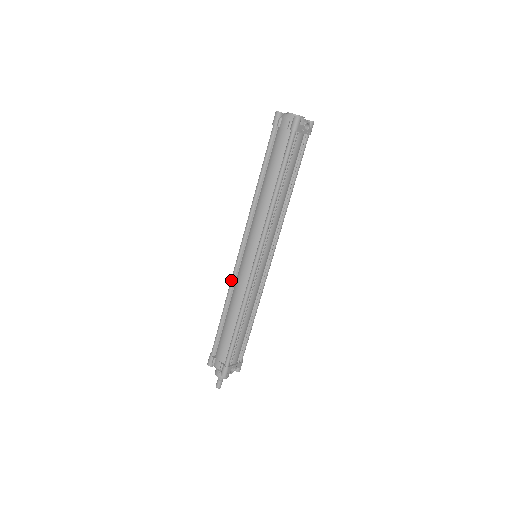
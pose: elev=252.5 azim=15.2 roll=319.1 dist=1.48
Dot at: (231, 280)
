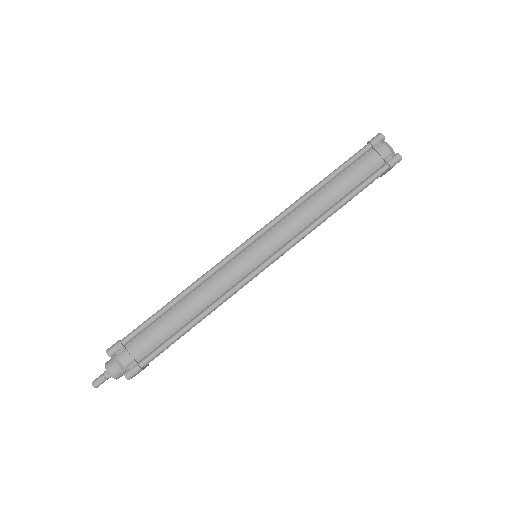
Dot at: (215, 267)
